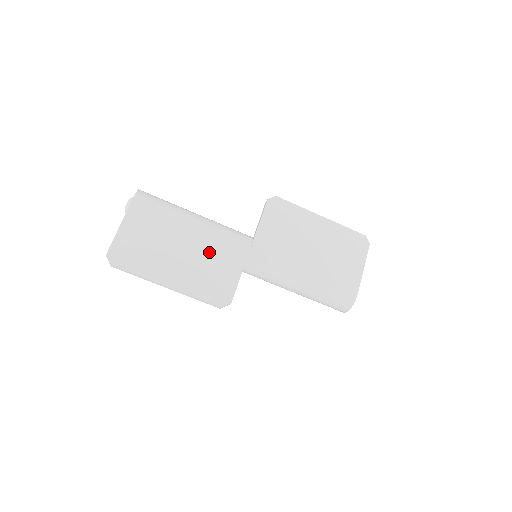
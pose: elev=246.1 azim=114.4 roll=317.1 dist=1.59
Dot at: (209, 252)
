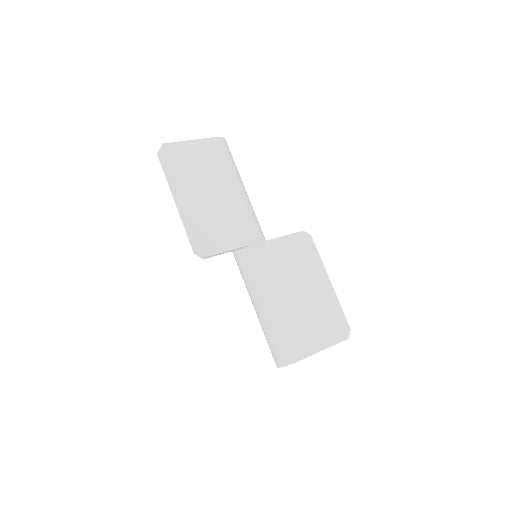
Dot at: (228, 214)
